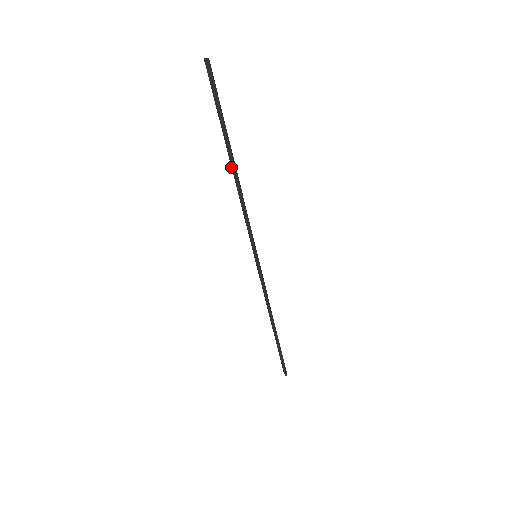
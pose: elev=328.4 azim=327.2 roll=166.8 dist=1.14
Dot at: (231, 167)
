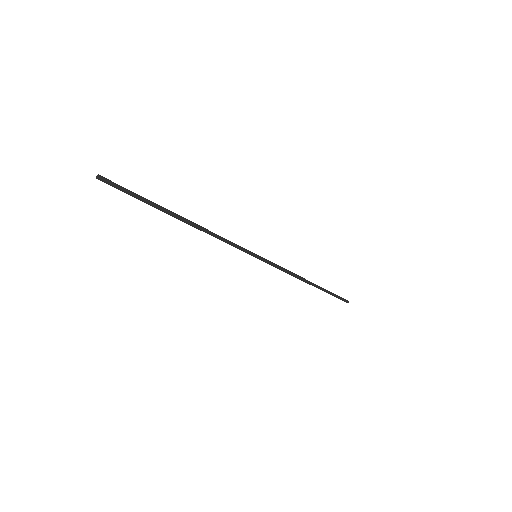
Dot at: (183, 221)
